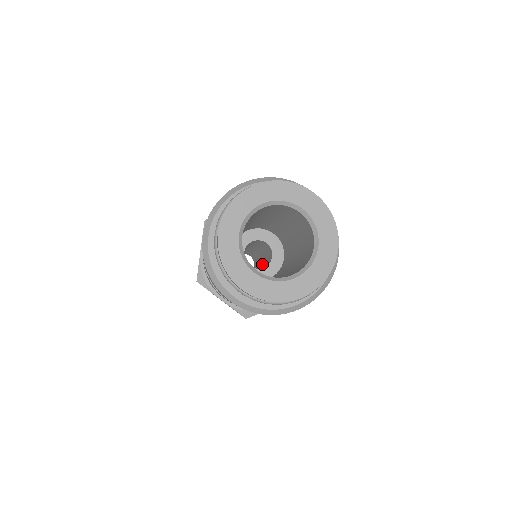
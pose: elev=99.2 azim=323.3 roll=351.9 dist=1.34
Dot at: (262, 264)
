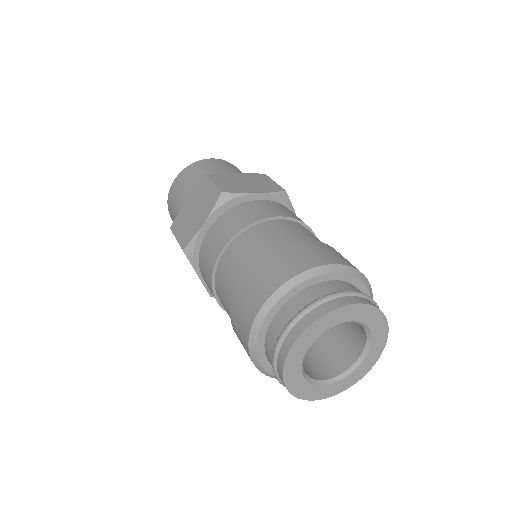
Dot at: occluded
